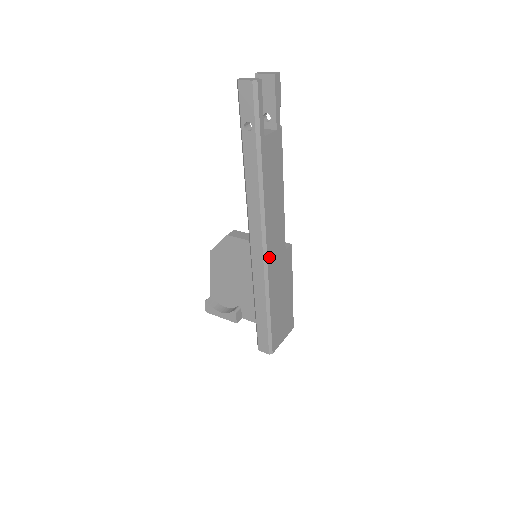
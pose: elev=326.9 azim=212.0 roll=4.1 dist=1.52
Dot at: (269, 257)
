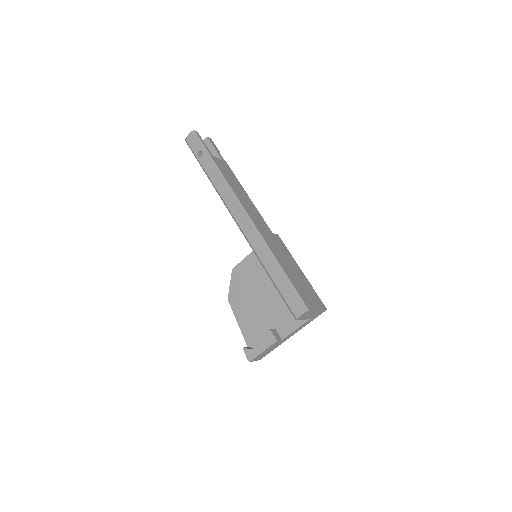
Dot at: (255, 224)
